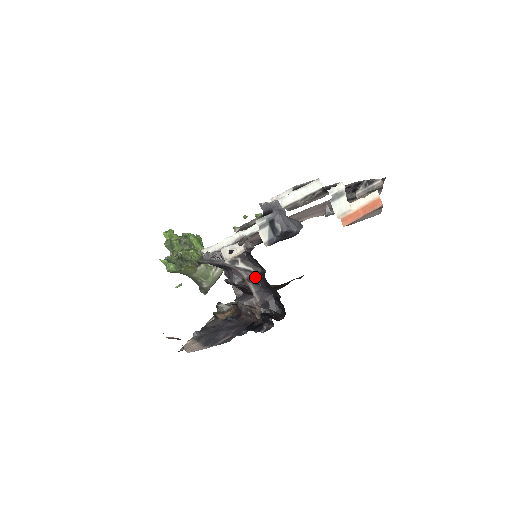
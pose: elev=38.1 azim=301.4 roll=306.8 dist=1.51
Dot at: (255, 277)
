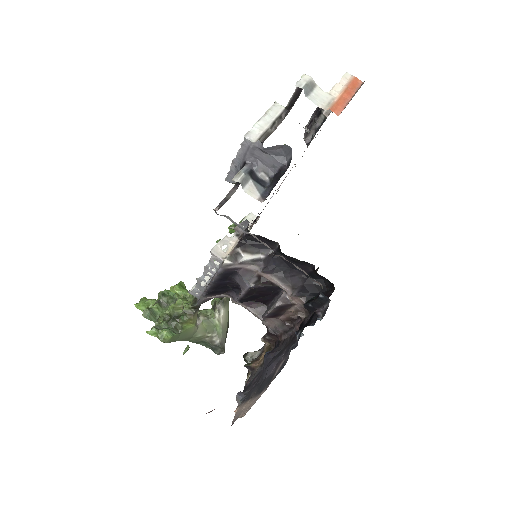
Dot at: (270, 263)
